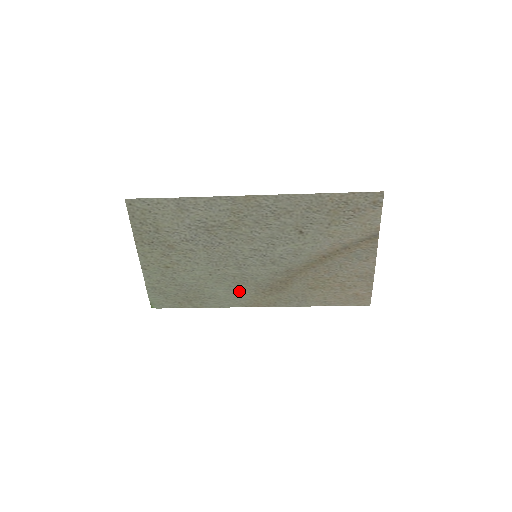
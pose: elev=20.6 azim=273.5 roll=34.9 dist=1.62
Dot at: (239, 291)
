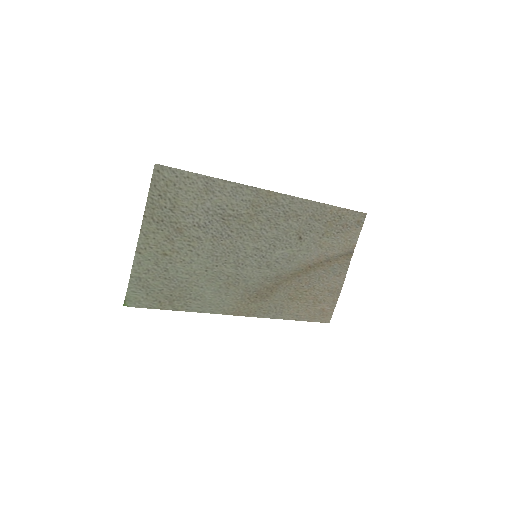
Dot at: (227, 294)
